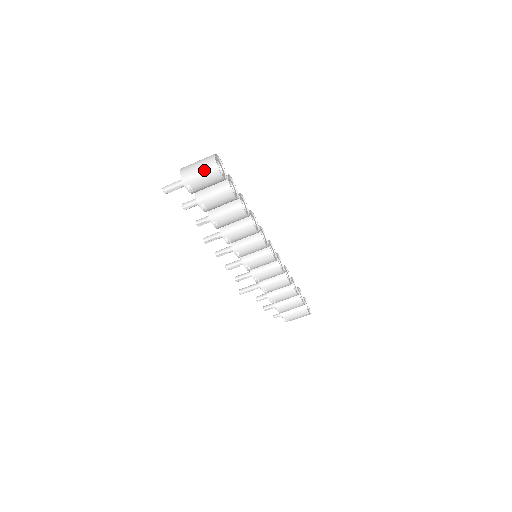
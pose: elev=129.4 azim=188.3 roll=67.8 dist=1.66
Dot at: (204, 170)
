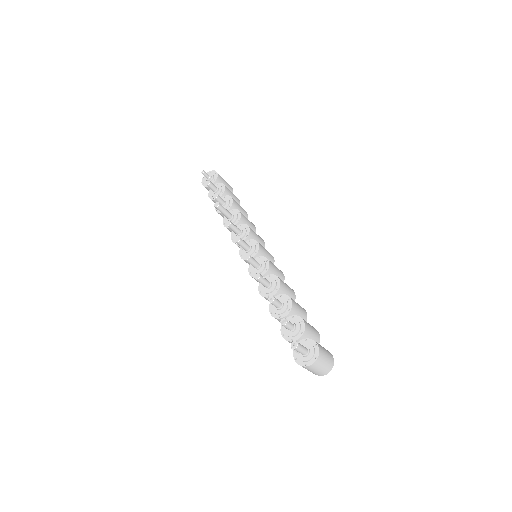
Dot at: (314, 373)
